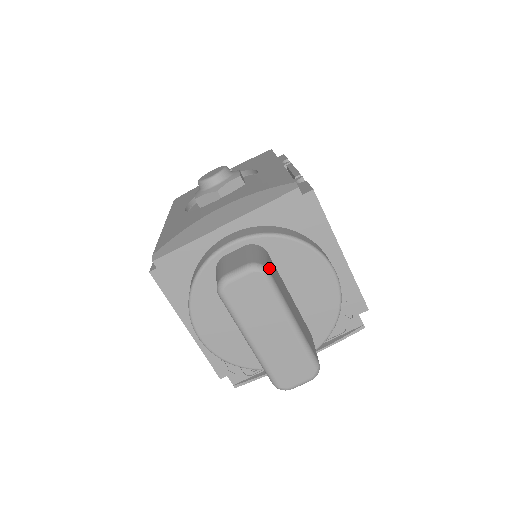
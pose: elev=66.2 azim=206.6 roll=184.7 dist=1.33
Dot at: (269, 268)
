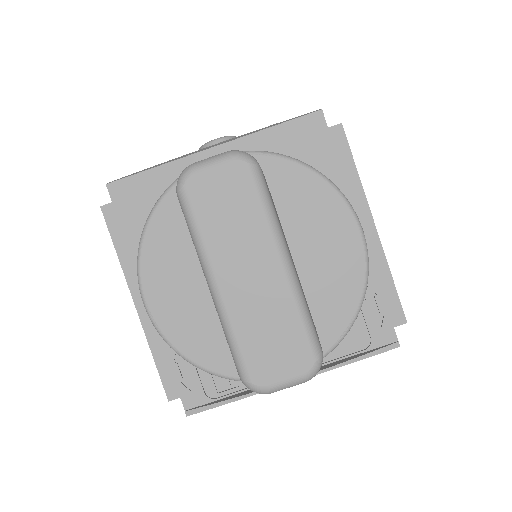
Dot at: (262, 171)
